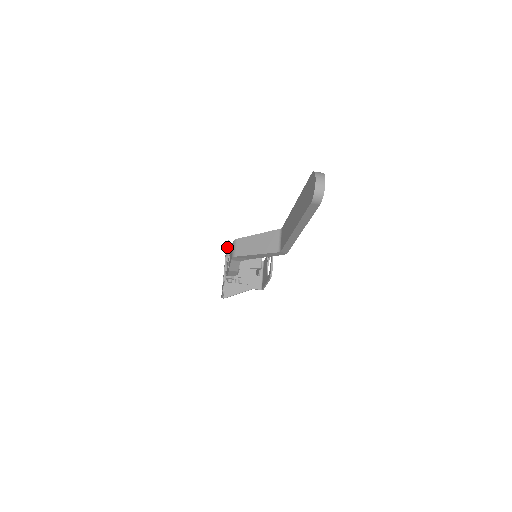
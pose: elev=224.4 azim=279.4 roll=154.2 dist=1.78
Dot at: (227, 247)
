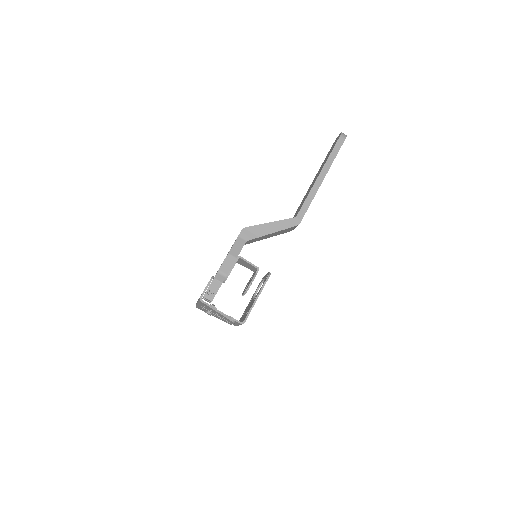
Dot at: occluded
